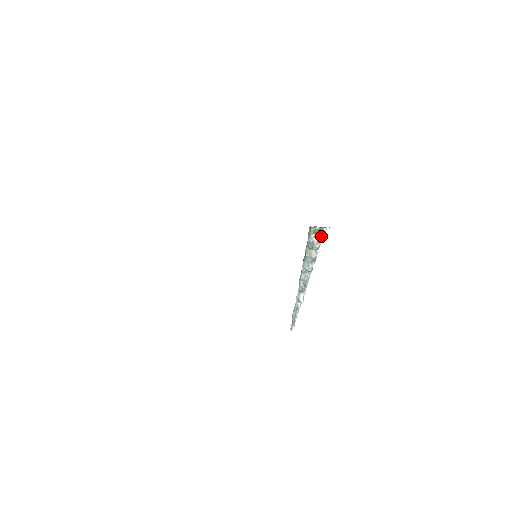
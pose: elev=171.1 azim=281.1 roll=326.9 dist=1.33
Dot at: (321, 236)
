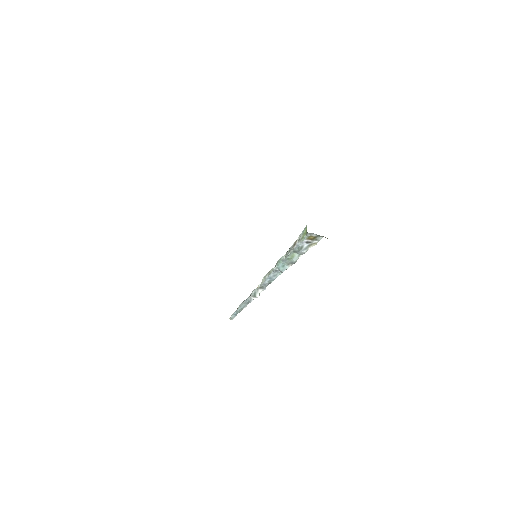
Dot at: (313, 243)
